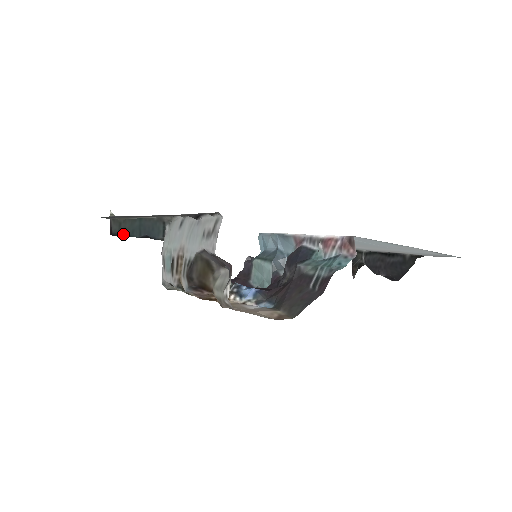
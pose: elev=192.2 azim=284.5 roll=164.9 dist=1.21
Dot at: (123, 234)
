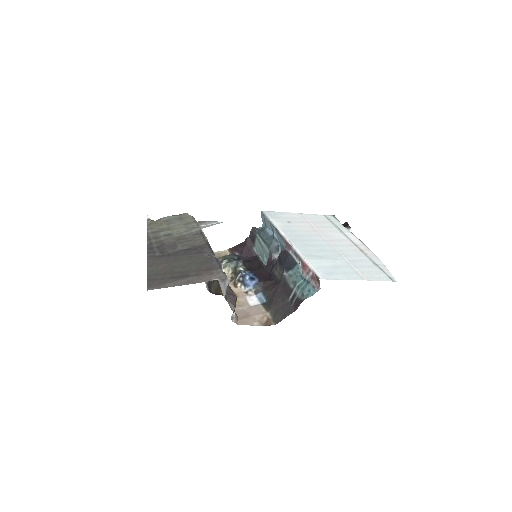
Dot at: occluded
